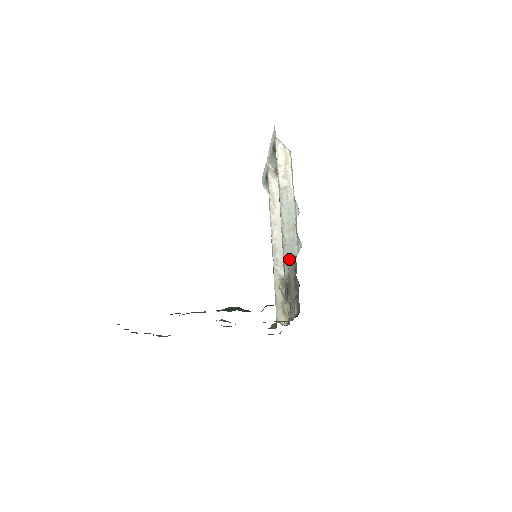
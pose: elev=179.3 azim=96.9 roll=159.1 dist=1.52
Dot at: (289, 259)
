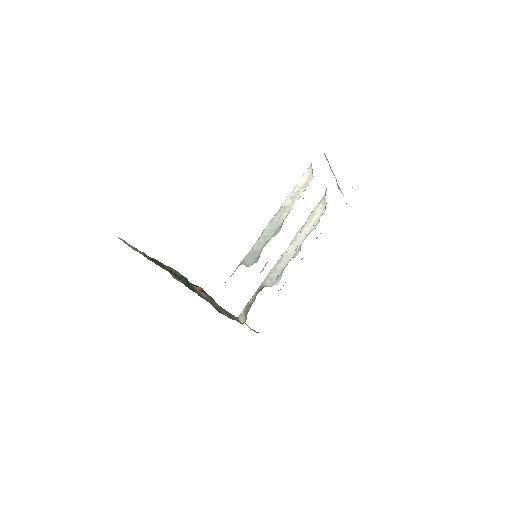
Dot at: occluded
